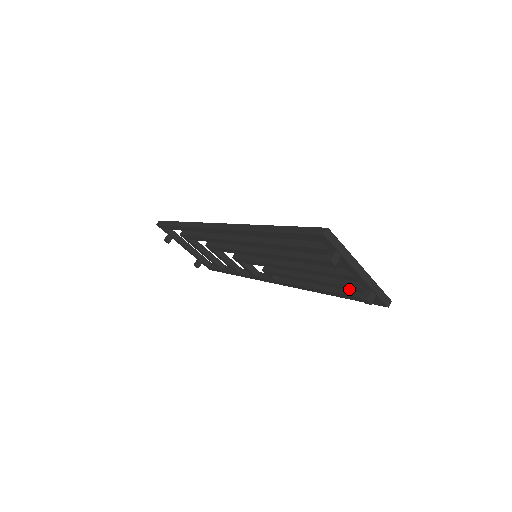
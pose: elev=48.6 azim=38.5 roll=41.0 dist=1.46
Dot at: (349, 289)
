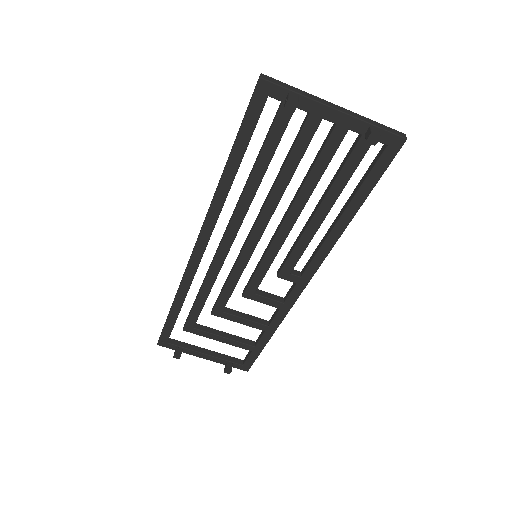
Dot at: (354, 165)
